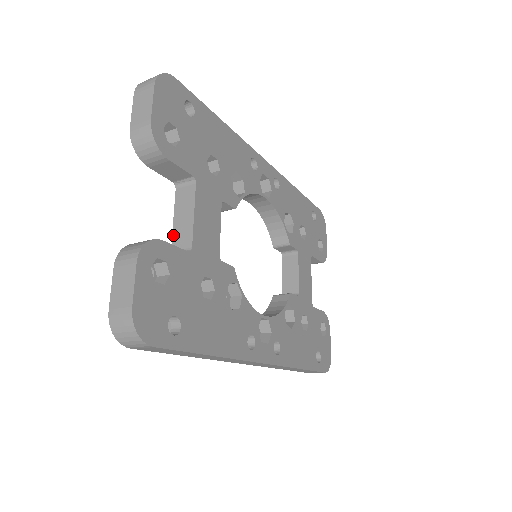
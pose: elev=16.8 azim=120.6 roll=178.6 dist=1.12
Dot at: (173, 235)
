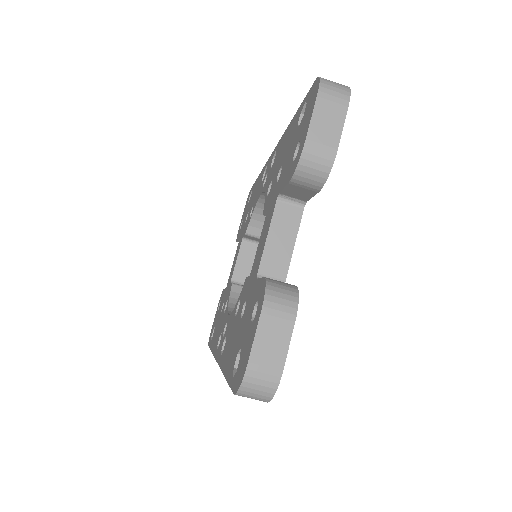
Dot at: (264, 255)
